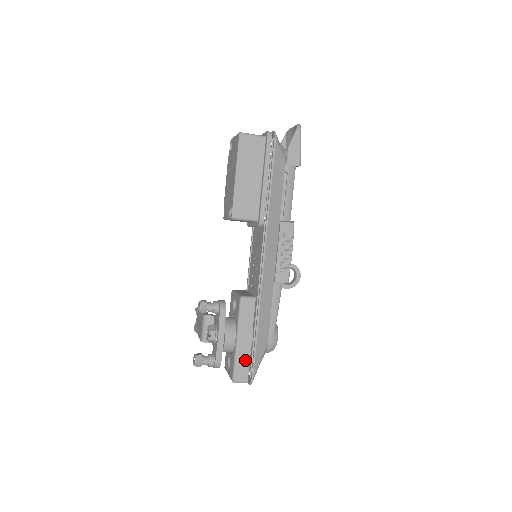
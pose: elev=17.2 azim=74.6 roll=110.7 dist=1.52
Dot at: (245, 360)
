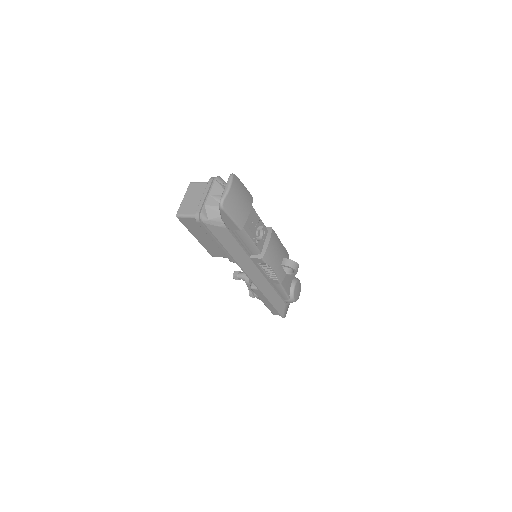
Dot at: (274, 309)
